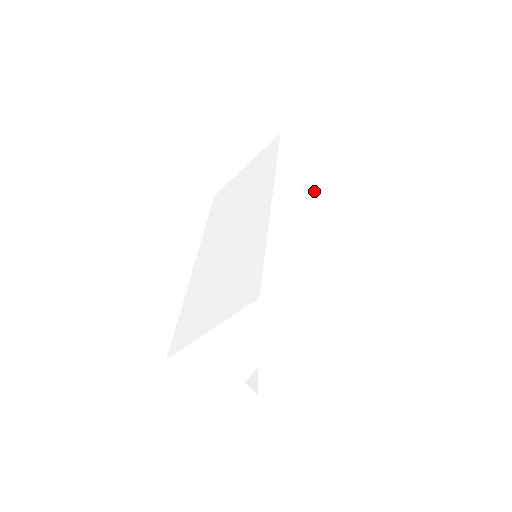
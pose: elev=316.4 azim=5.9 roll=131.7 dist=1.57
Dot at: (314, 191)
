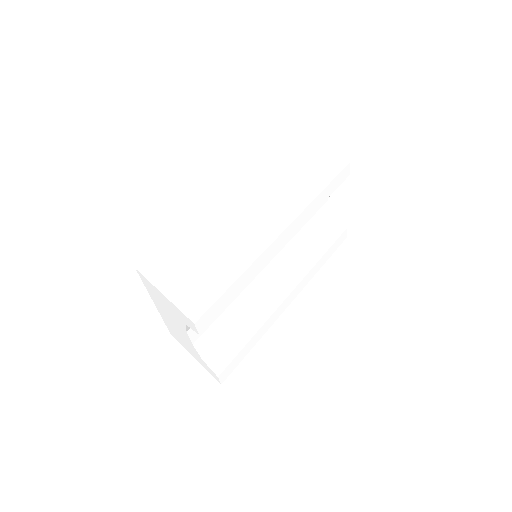
Dot at: (312, 187)
